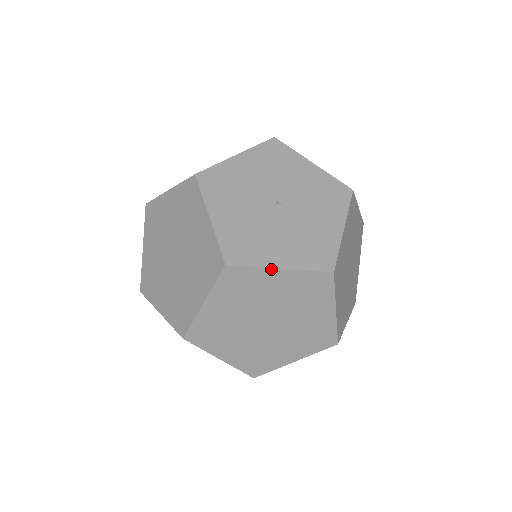
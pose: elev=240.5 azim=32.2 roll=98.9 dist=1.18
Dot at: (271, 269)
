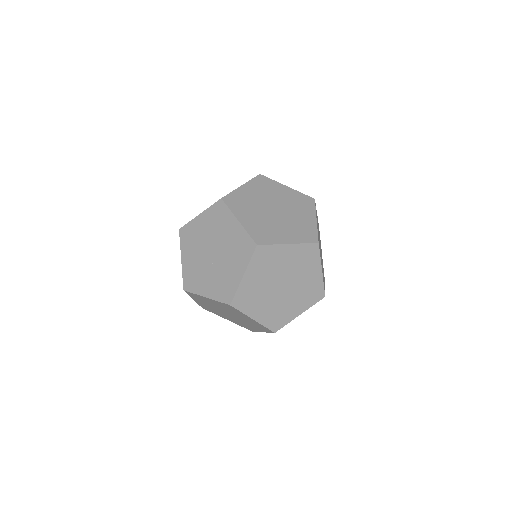
Dot at: (196, 218)
